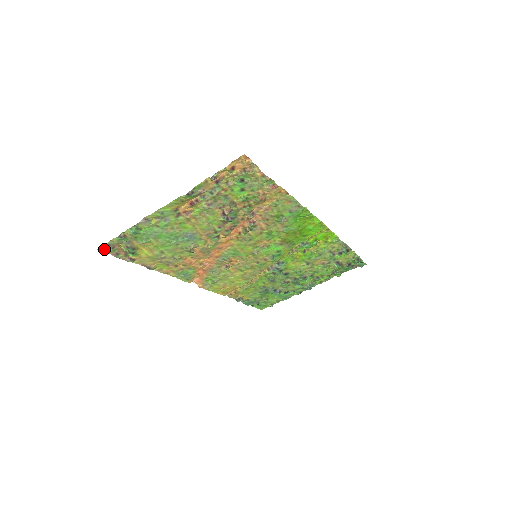
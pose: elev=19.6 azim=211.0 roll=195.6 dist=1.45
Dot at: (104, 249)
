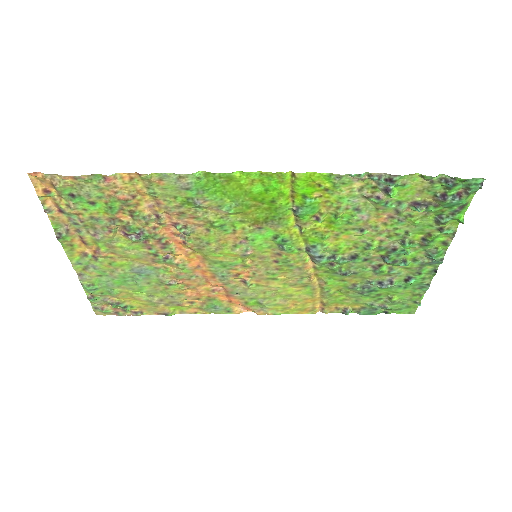
Dot at: (100, 313)
